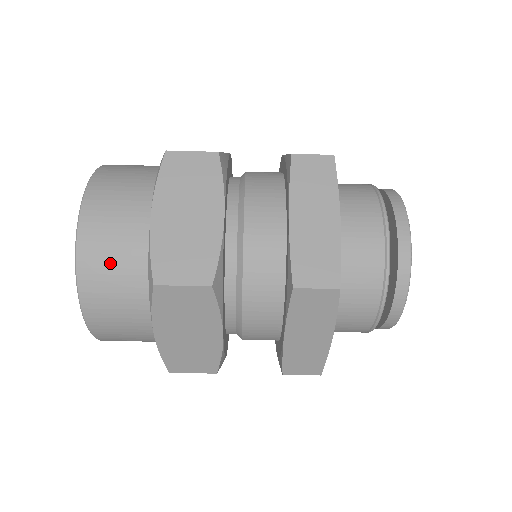
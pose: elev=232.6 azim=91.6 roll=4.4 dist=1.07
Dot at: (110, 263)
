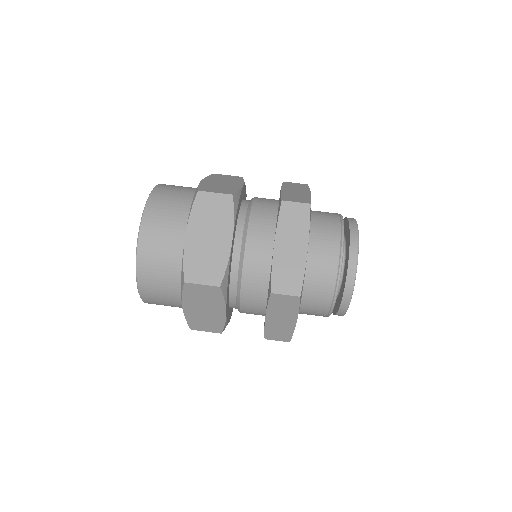
Dot at: occluded
